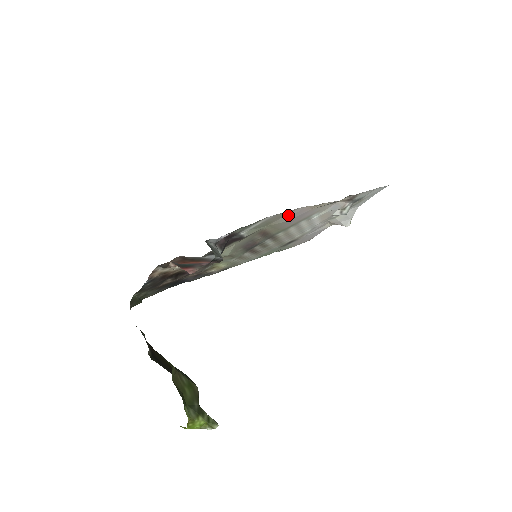
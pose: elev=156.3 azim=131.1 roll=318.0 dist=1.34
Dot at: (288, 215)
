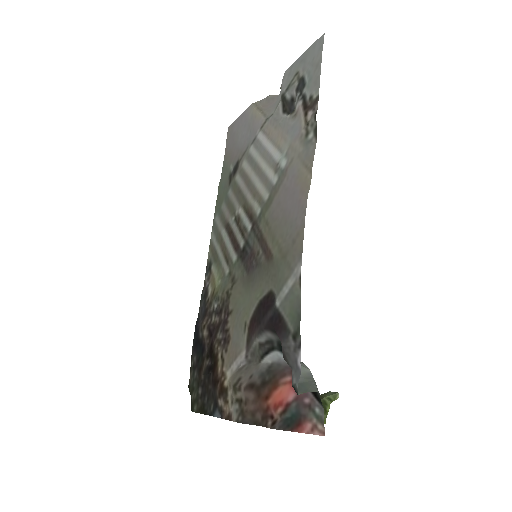
Dot at: (293, 225)
